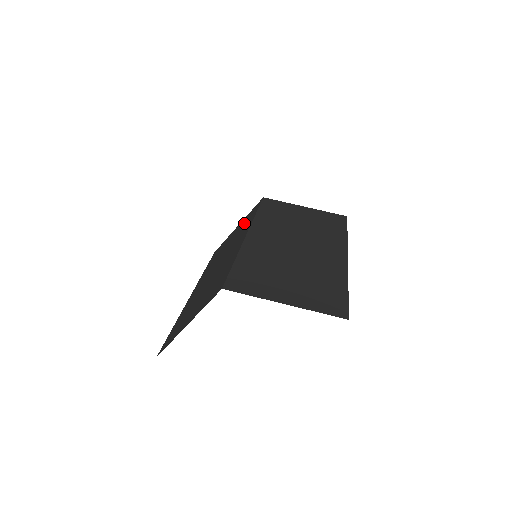
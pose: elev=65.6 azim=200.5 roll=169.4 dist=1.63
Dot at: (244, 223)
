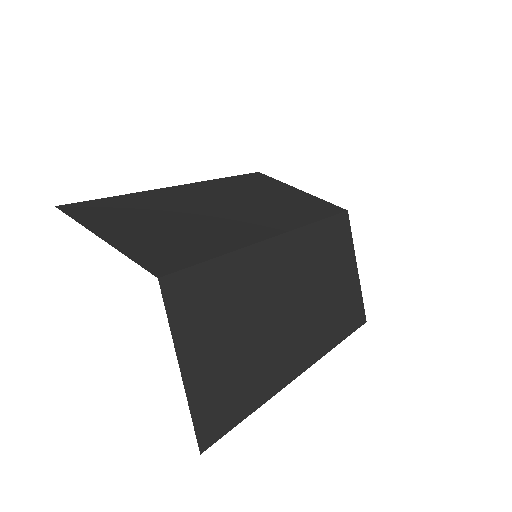
Dot at: (302, 205)
